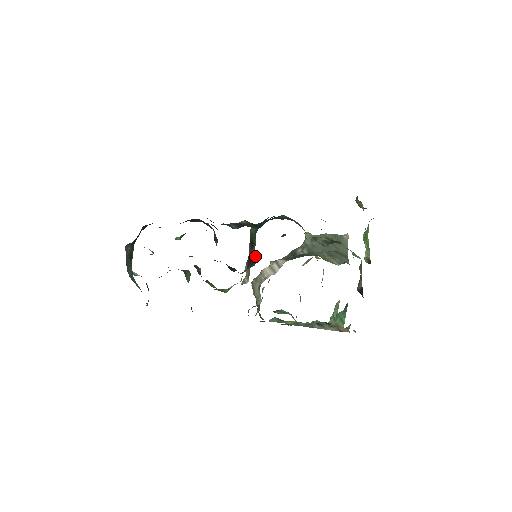
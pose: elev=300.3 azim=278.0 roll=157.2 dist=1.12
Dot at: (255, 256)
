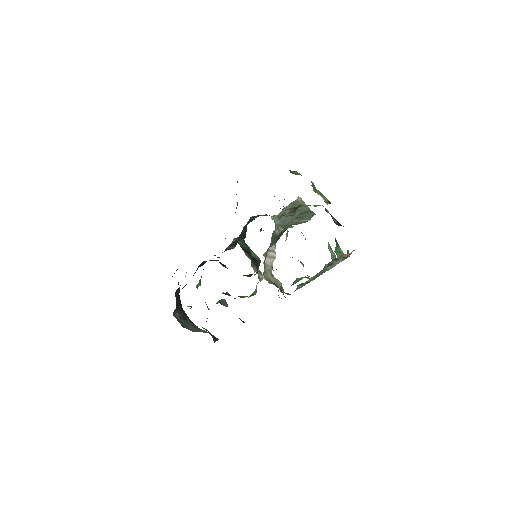
Dot at: (256, 256)
